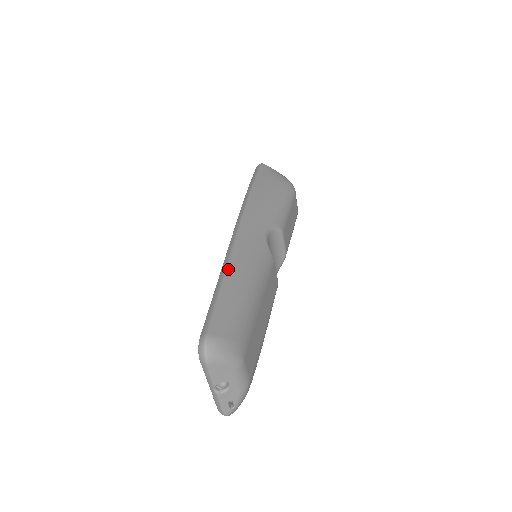
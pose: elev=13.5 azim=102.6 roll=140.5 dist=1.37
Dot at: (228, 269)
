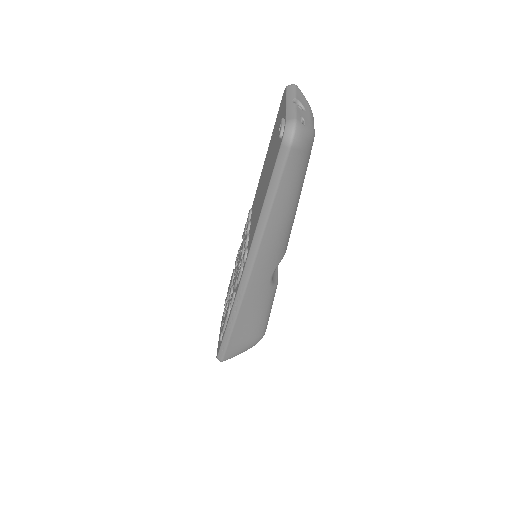
Dot at: occluded
